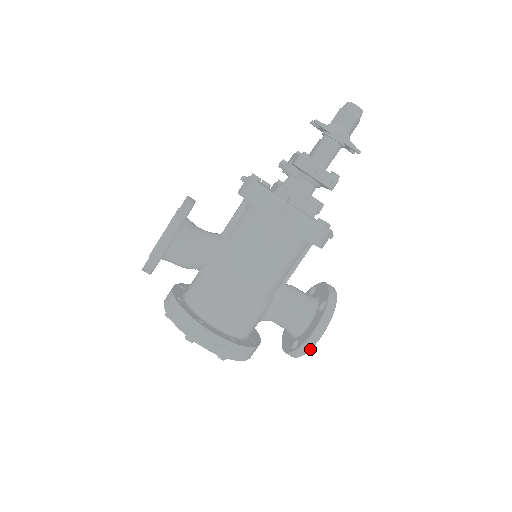
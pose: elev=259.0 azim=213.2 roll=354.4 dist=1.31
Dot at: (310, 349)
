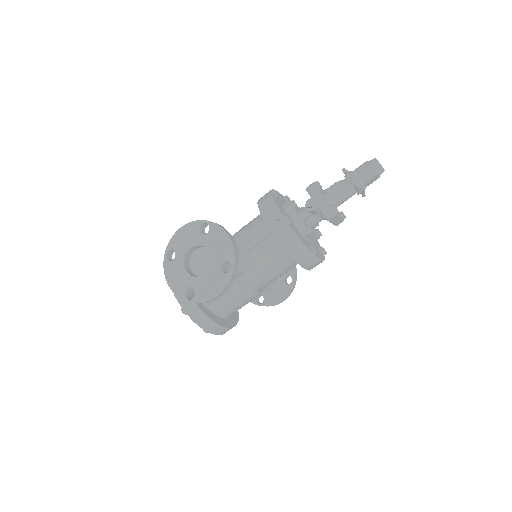
Dot at: occluded
